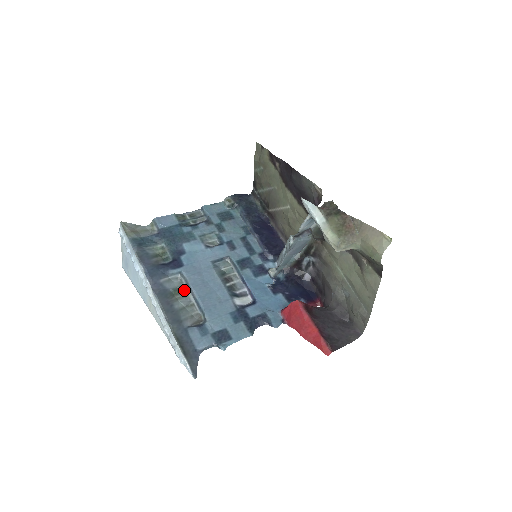
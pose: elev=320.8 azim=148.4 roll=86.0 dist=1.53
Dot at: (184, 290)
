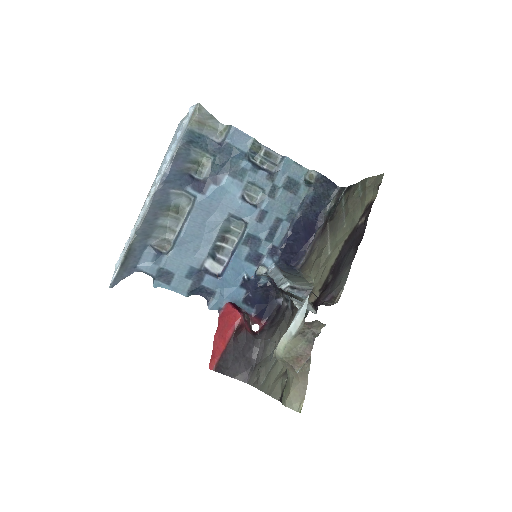
Dot at: (182, 213)
